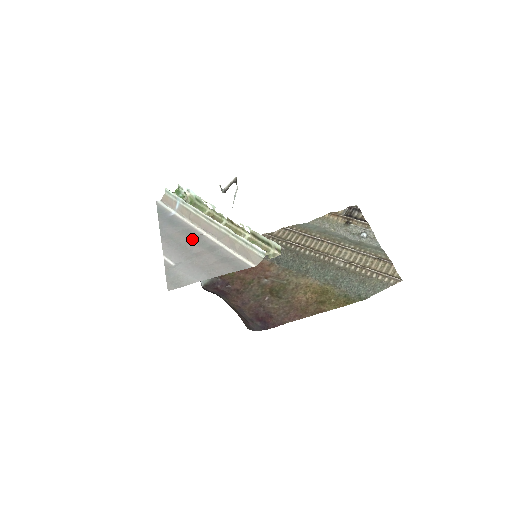
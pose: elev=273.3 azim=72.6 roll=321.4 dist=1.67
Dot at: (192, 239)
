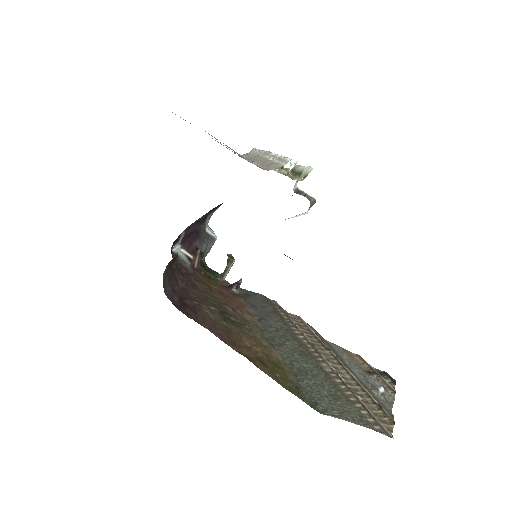
Dot at: occluded
